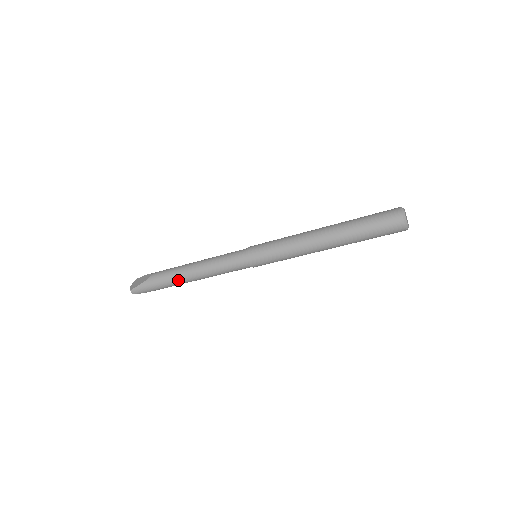
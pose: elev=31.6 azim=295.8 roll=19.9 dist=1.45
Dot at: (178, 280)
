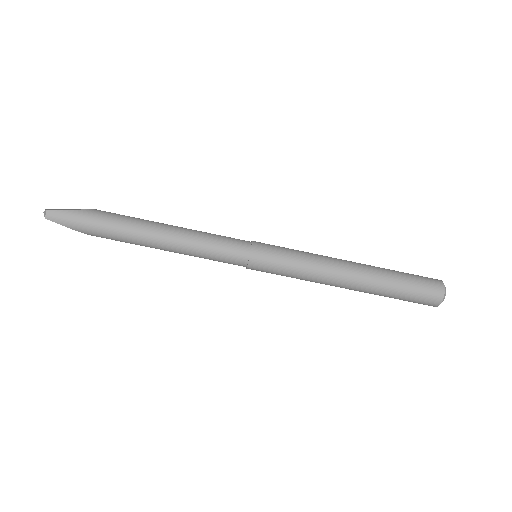
Dot at: (135, 231)
